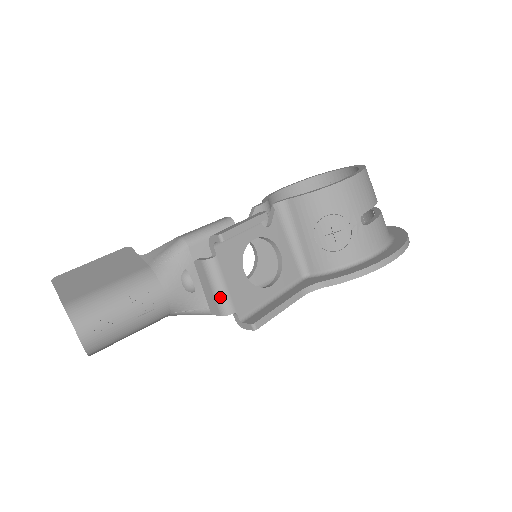
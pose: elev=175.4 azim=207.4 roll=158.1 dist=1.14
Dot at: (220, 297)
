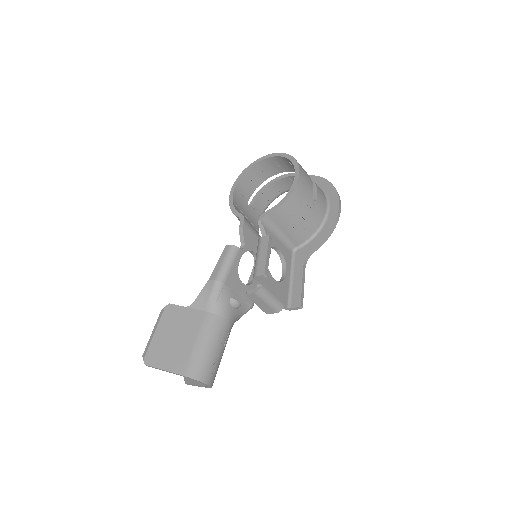
Dot at: (274, 304)
